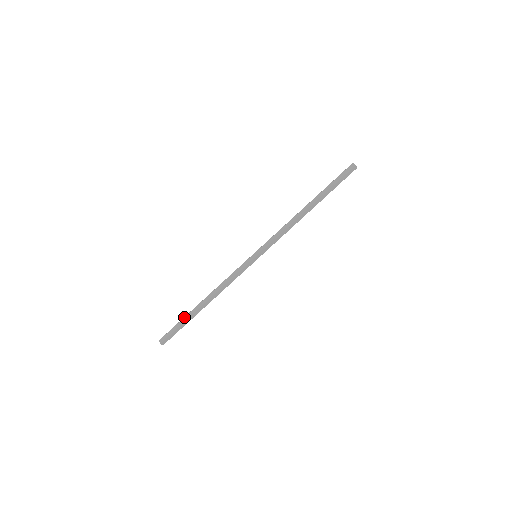
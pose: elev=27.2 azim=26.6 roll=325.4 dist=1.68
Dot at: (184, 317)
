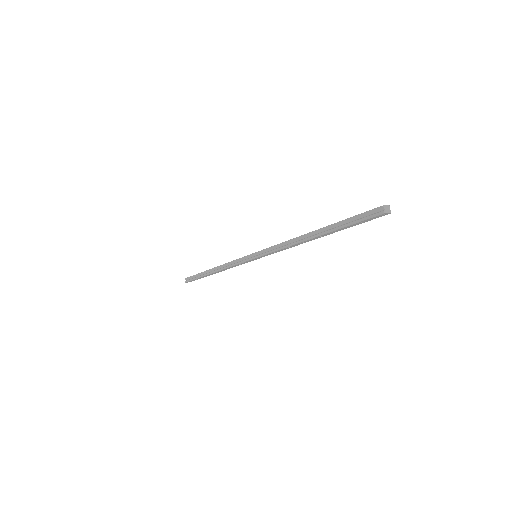
Dot at: (200, 273)
